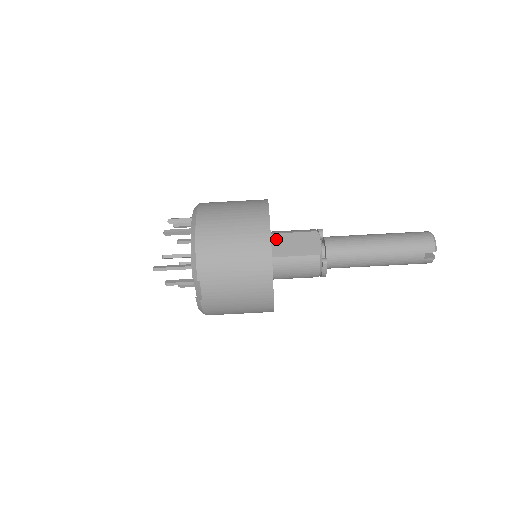
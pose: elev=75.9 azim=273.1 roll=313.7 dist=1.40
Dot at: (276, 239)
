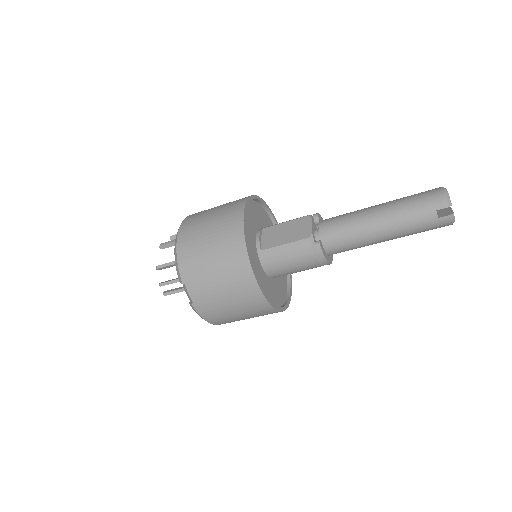
Dot at: (267, 232)
